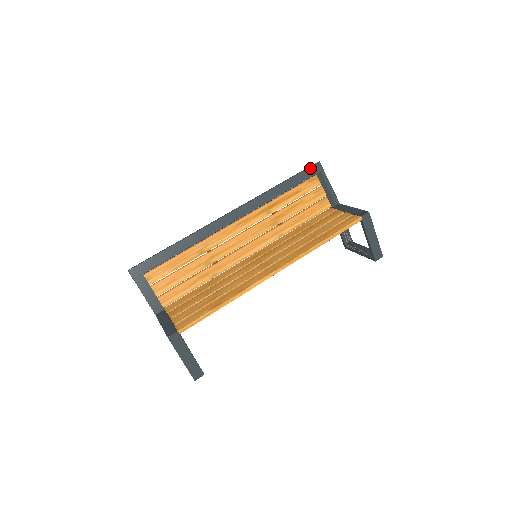
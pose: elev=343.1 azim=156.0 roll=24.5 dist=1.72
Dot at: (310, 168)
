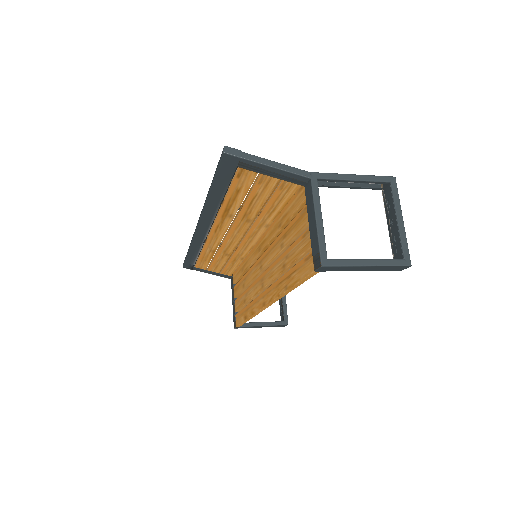
Dot at: (221, 165)
